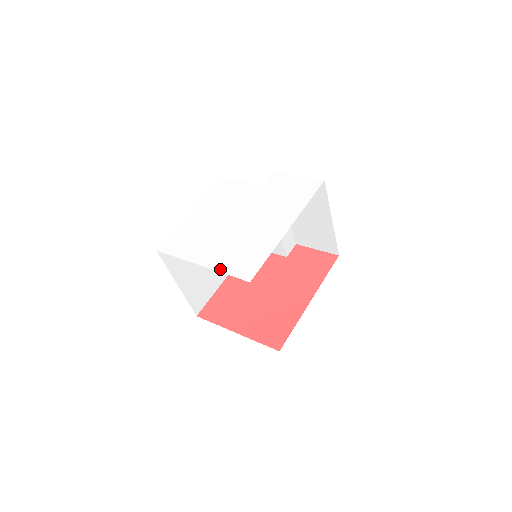
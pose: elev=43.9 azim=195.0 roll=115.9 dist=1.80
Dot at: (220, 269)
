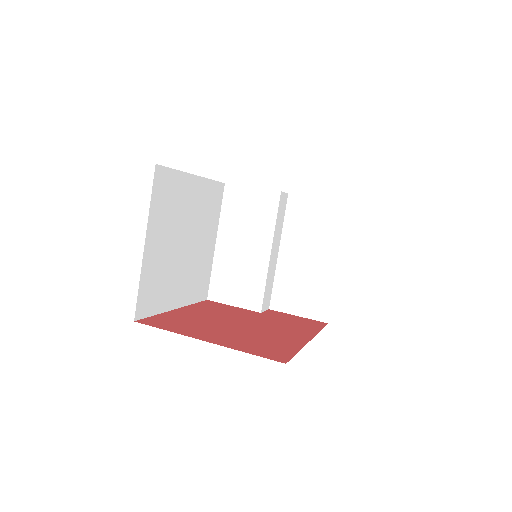
Dot at: occluded
